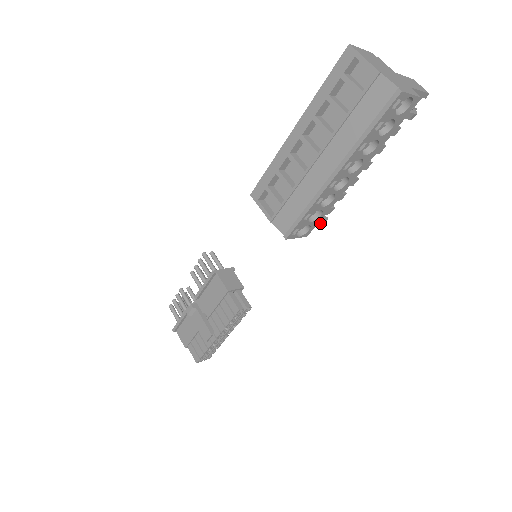
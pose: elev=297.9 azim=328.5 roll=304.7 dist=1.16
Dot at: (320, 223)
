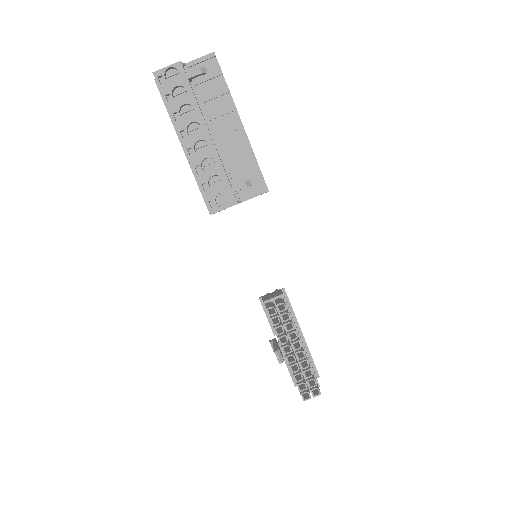
Dot at: (235, 186)
